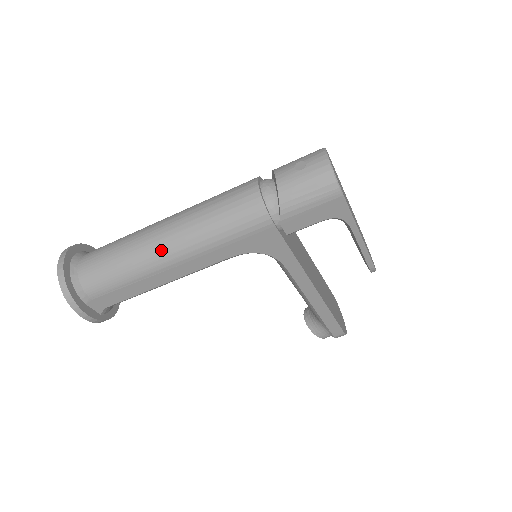
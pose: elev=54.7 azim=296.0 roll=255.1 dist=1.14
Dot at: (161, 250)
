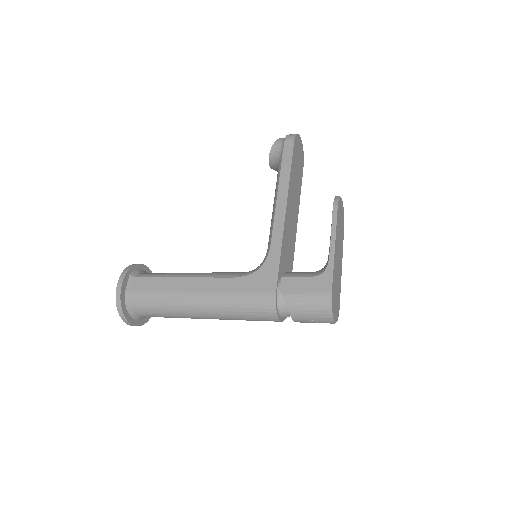
Dot at: occluded
